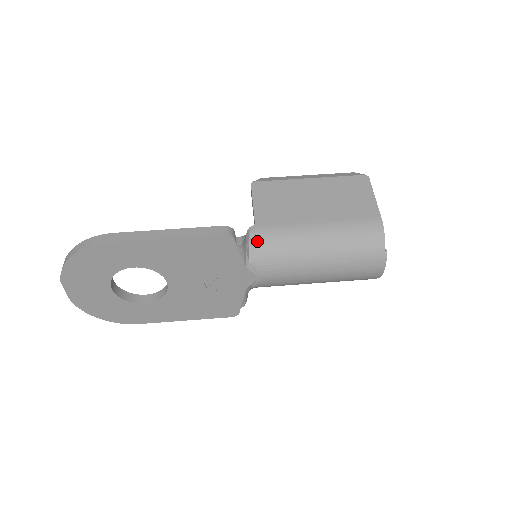
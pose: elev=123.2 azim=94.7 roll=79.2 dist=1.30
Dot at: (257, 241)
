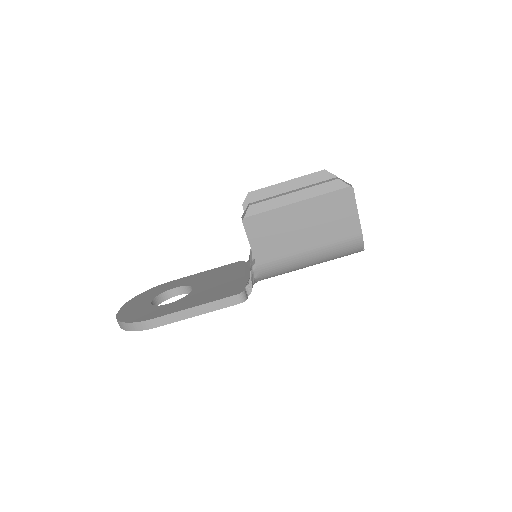
Dot at: (260, 274)
